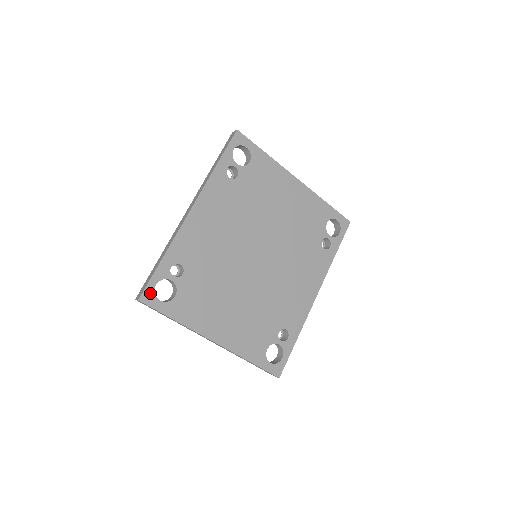
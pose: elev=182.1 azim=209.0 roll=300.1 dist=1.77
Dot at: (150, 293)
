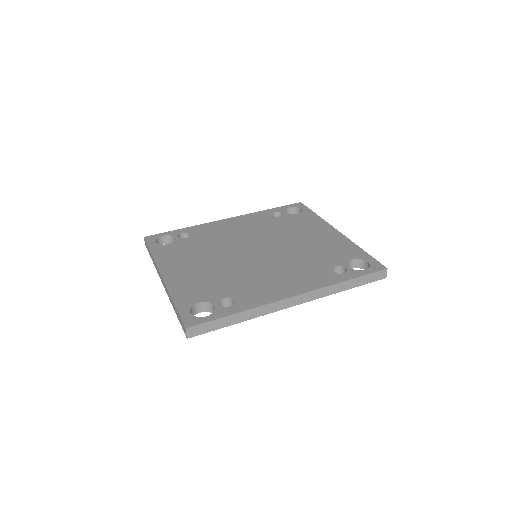
Dot at: (155, 237)
